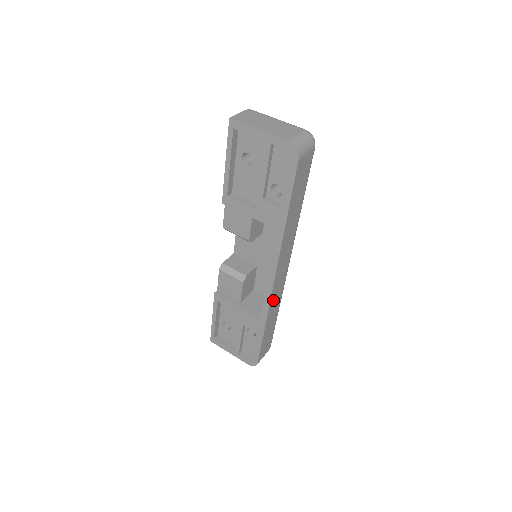
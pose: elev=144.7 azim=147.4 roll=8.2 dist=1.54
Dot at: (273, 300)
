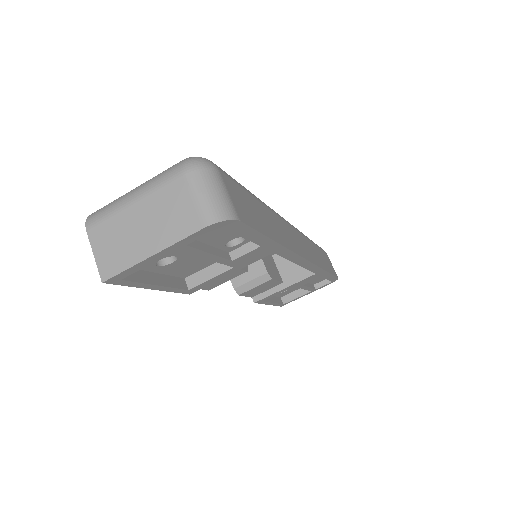
Dot at: (313, 257)
